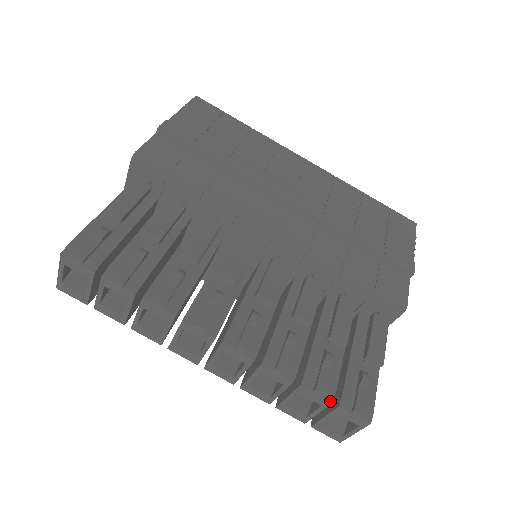
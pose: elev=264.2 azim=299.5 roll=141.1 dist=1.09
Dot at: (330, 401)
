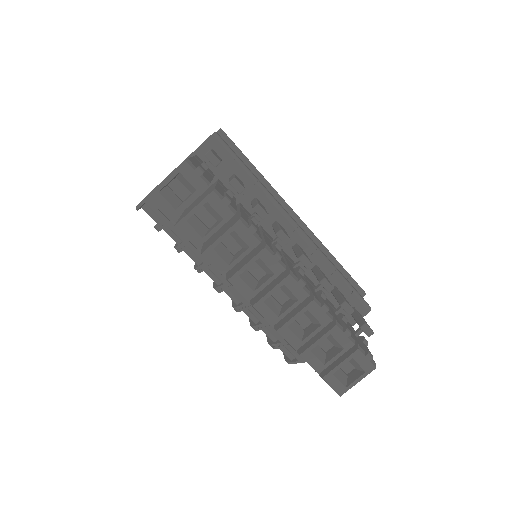
Dot at: (353, 343)
